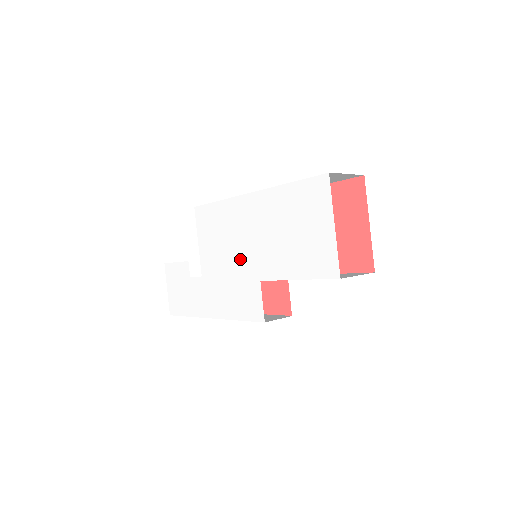
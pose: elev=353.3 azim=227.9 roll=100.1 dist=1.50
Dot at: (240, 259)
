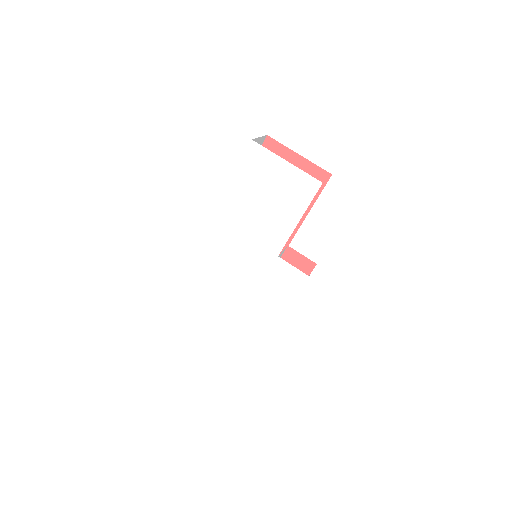
Dot at: (250, 263)
